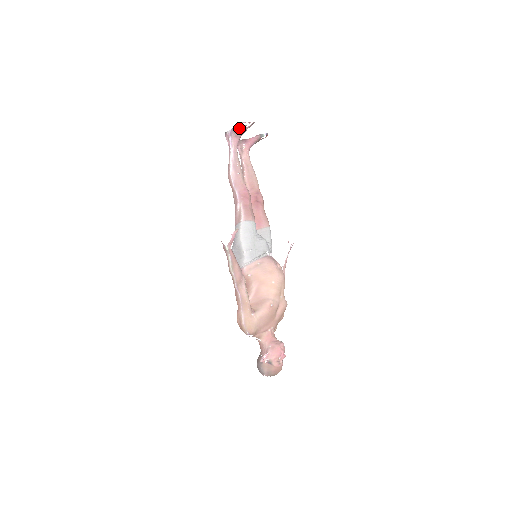
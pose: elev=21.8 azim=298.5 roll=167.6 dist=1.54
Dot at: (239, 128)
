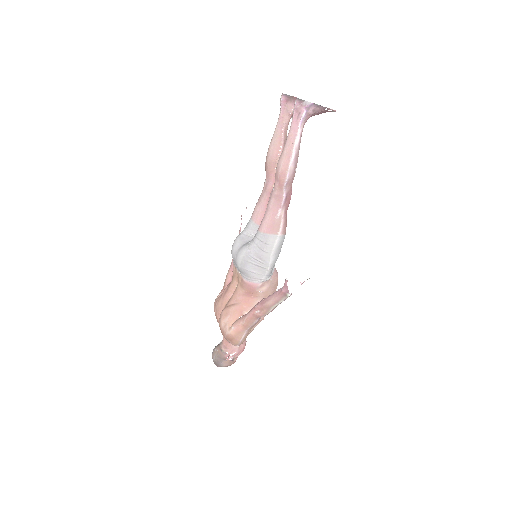
Dot at: (323, 110)
